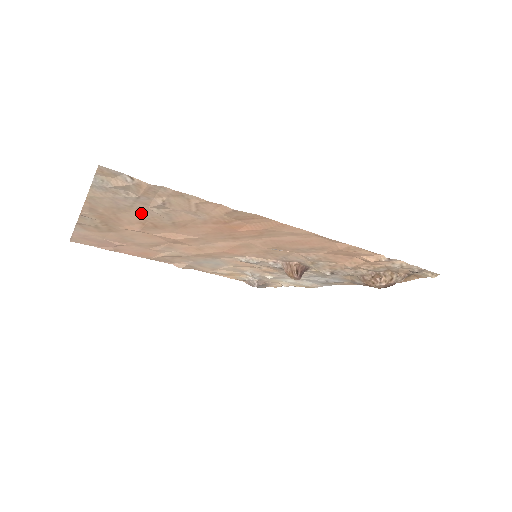
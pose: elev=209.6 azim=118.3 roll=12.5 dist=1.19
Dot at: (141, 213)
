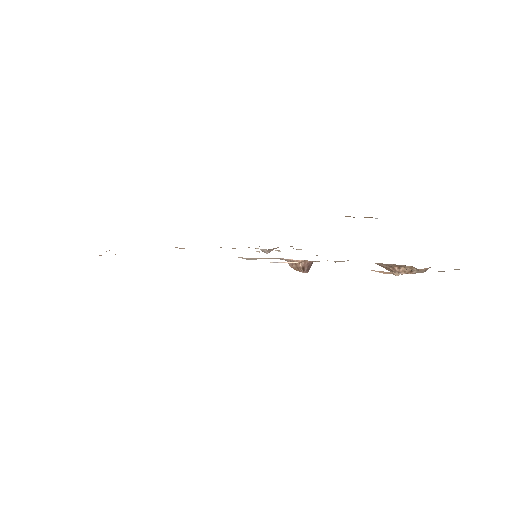
Dot at: occluded
